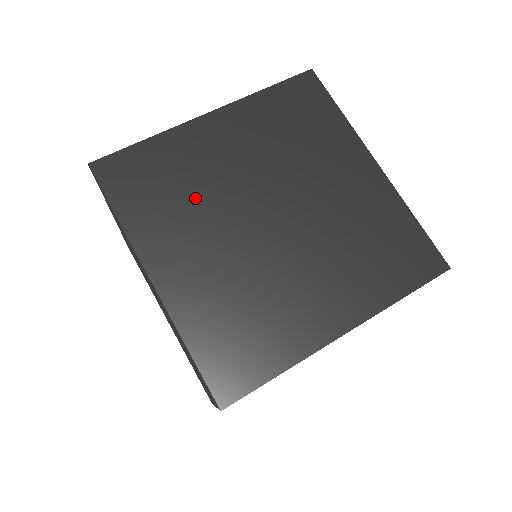
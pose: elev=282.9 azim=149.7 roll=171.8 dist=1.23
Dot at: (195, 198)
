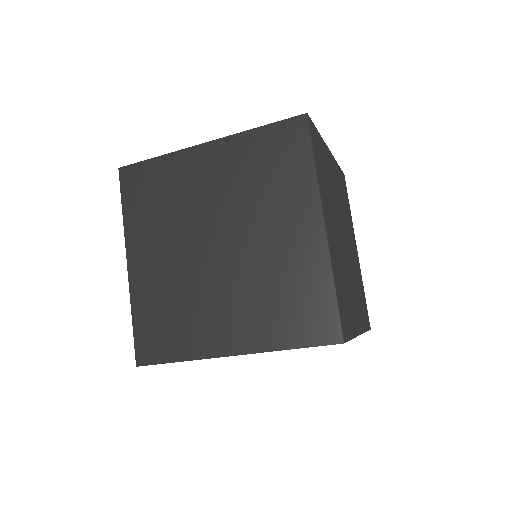
Dot at: (172, 213)
